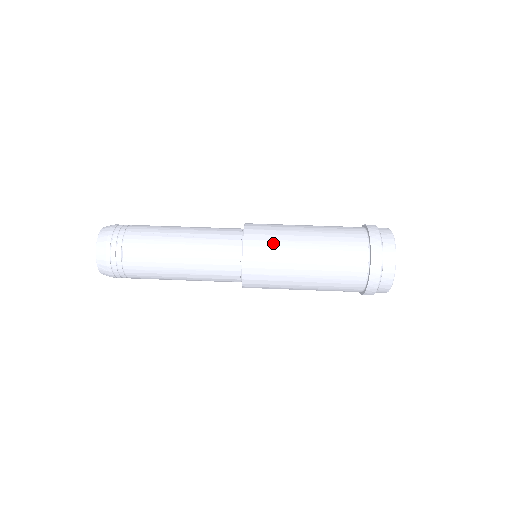
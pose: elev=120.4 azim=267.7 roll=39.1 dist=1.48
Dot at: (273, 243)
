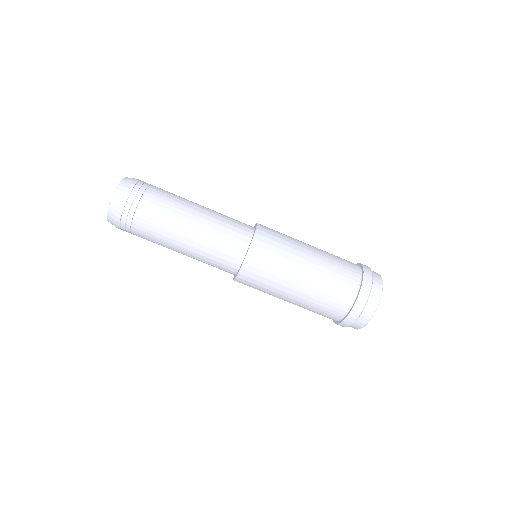
Dot at: (281, 245)
